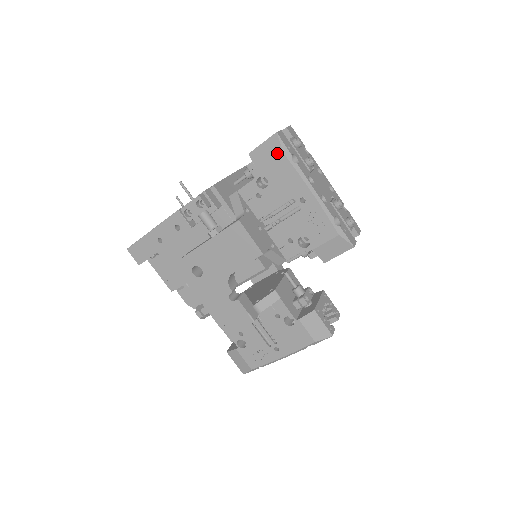
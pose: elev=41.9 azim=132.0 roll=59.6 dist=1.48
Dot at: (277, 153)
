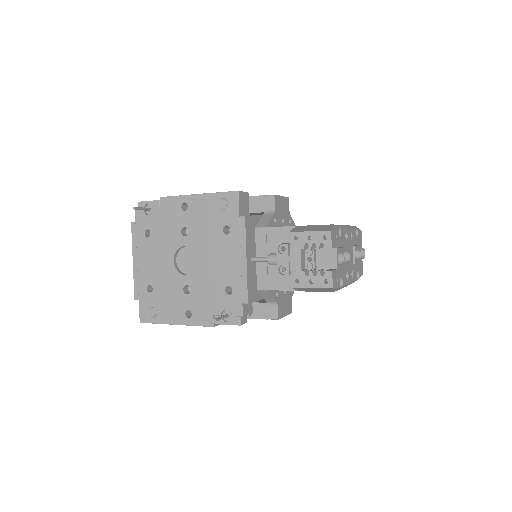
Dot at: (326, 291)
